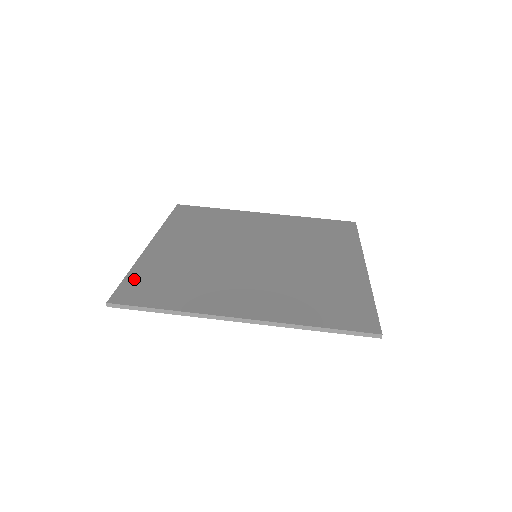
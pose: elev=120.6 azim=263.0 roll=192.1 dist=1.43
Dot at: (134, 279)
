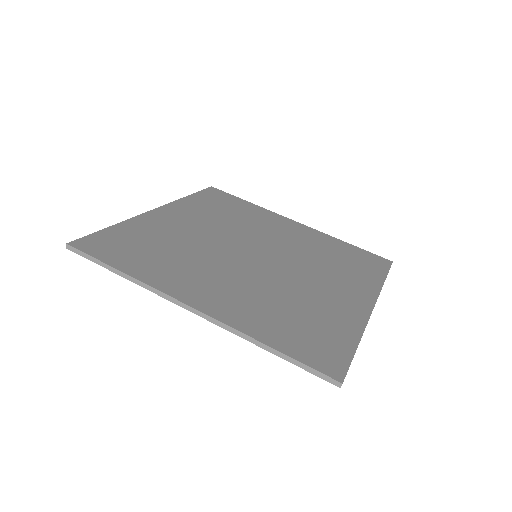
Dot at: (112, 233)
